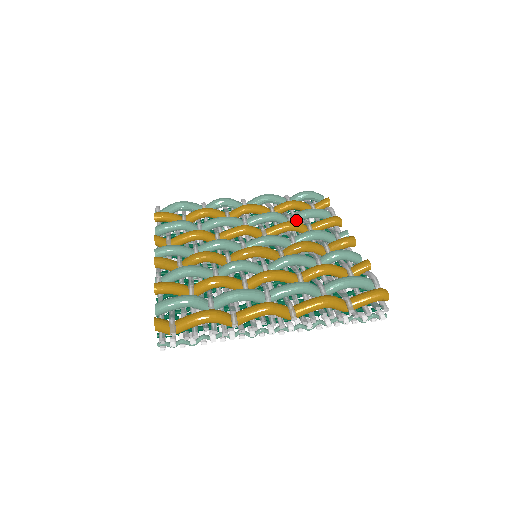
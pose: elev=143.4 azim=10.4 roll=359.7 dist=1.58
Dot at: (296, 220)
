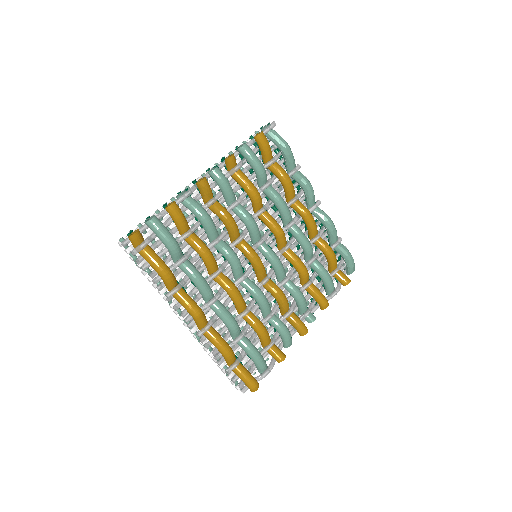
Dot at: (313, 267)
